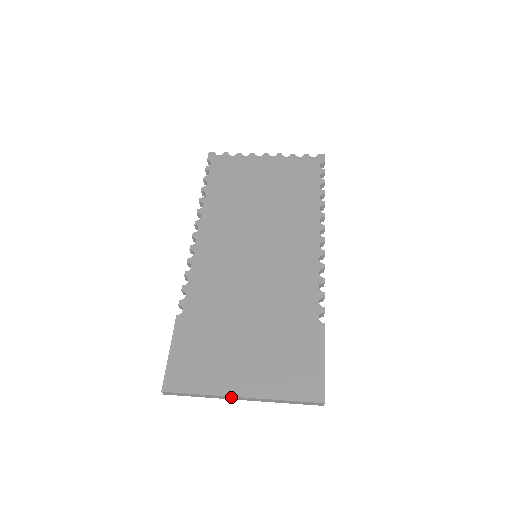
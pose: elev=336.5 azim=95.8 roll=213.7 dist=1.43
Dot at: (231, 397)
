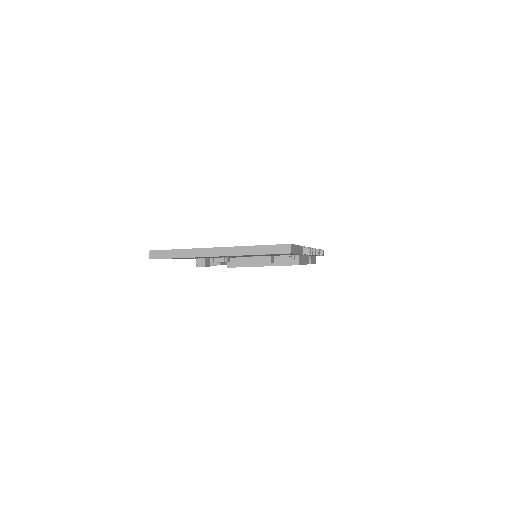
Dot at: (208, 250)
